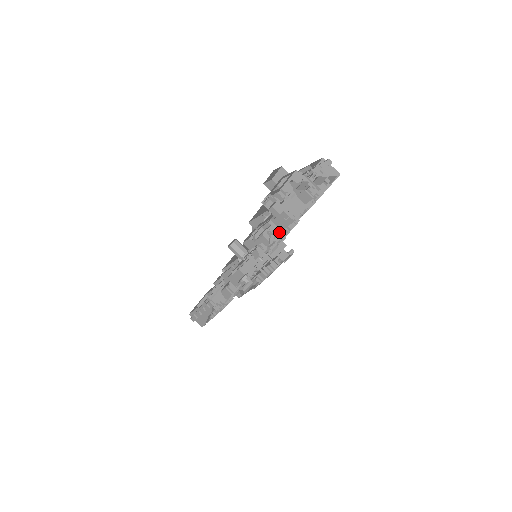
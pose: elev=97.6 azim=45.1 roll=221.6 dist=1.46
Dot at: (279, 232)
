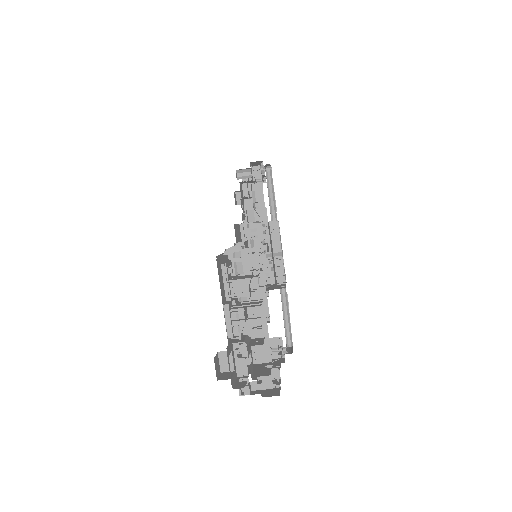
Dot at: occluded
